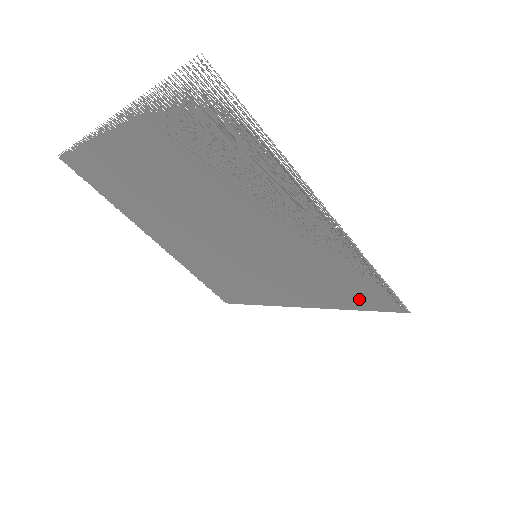
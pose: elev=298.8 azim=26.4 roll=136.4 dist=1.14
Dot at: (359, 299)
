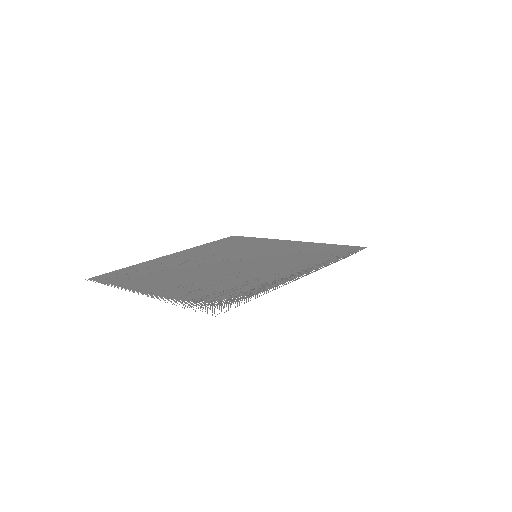
Dot at: (334, 249)
